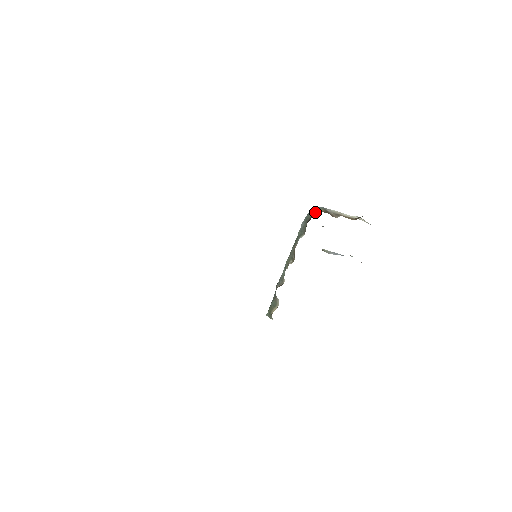
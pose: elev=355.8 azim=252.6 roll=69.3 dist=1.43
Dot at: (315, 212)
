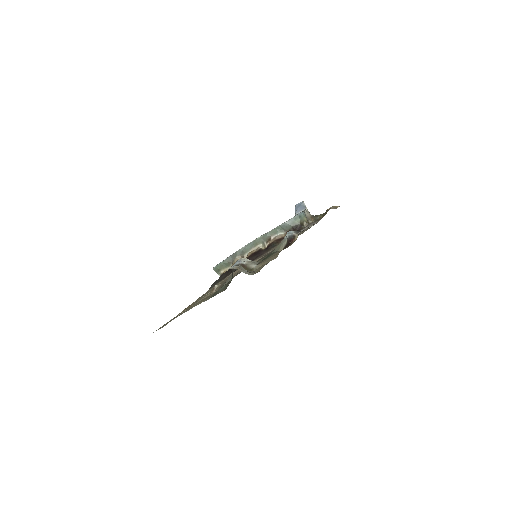
Dot at: (302, 220)
